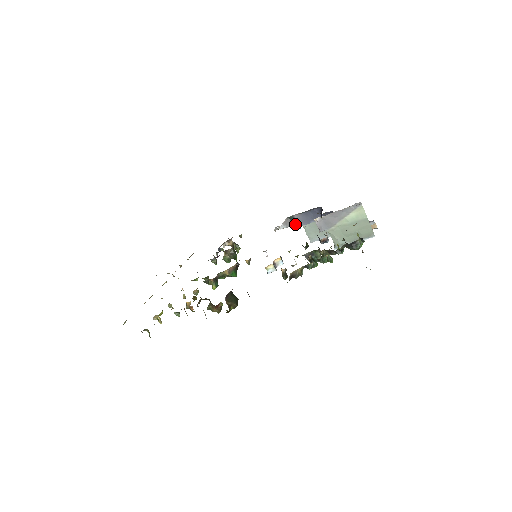
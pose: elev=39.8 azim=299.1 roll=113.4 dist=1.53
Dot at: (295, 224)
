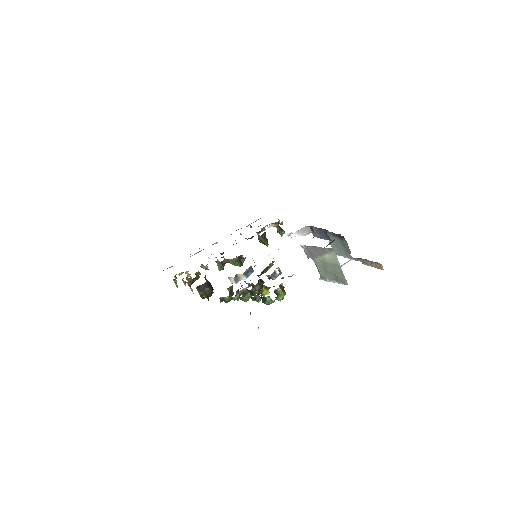
Dot at: (314, 234)
